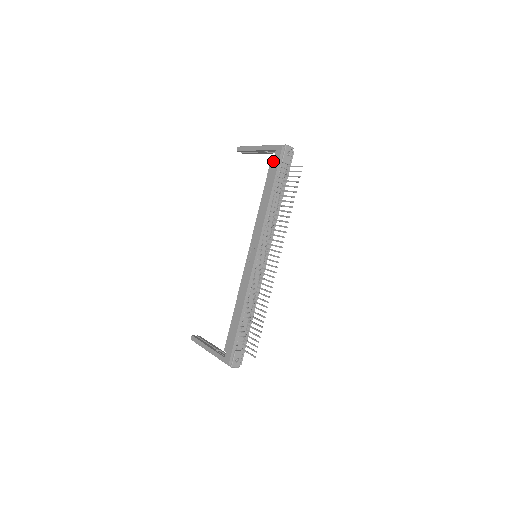
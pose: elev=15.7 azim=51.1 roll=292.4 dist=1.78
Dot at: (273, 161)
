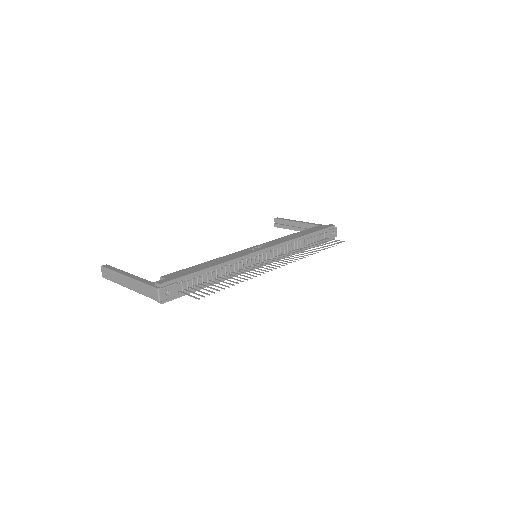
Dot at: (320, 226)
